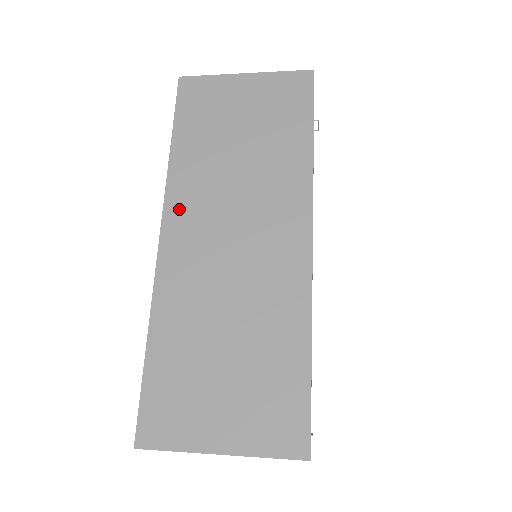
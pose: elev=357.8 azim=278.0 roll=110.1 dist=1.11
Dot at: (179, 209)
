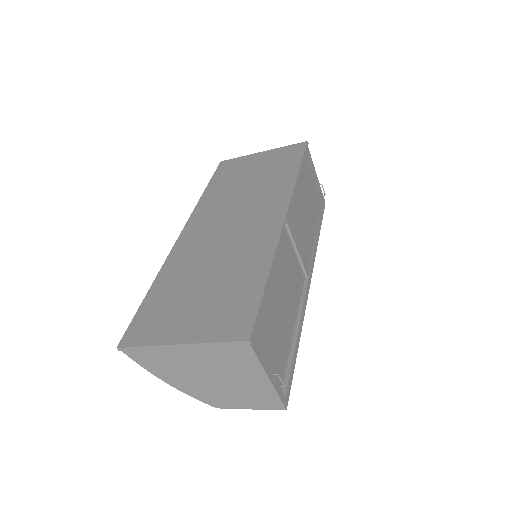
Dot at: (199, 217)
